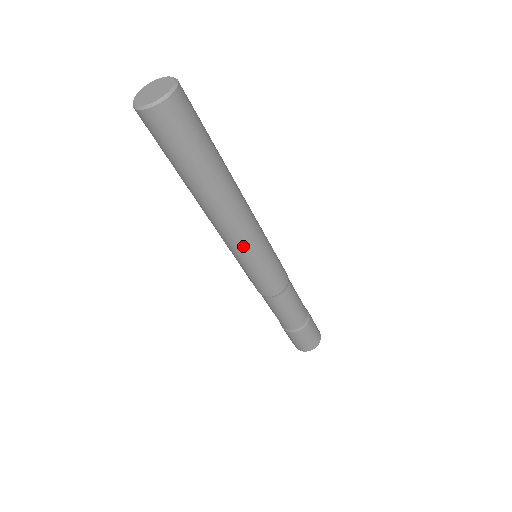
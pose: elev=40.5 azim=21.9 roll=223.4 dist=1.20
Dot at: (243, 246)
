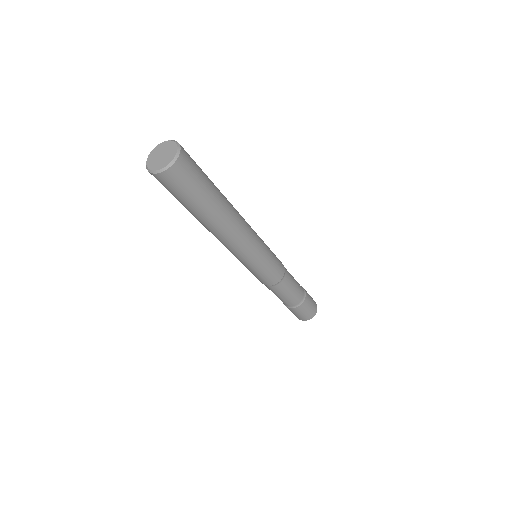
Dot at: (252, 248)
